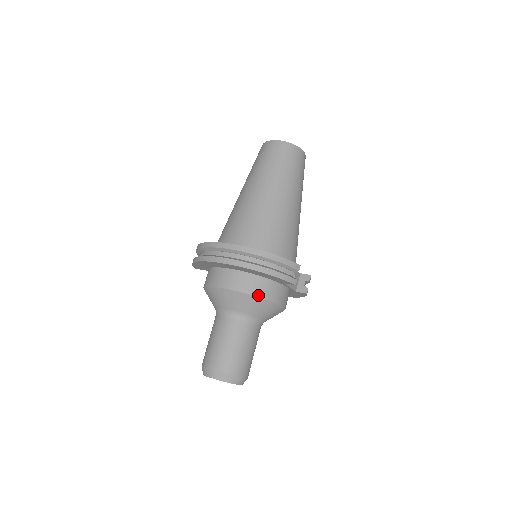
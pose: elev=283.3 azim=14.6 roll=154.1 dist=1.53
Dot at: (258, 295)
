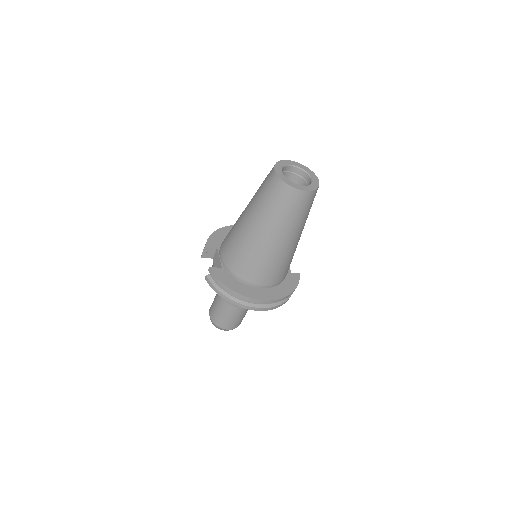
Dot at: occluded
